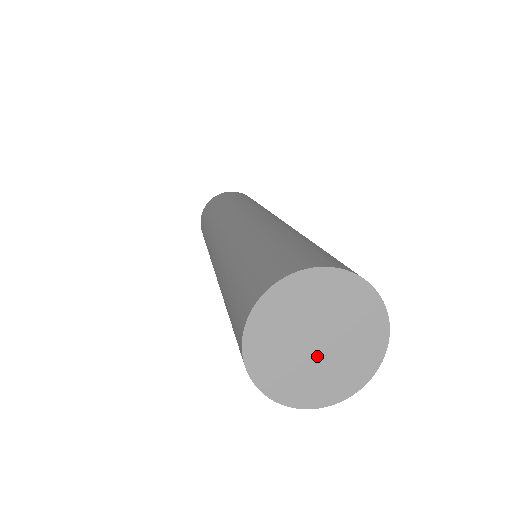
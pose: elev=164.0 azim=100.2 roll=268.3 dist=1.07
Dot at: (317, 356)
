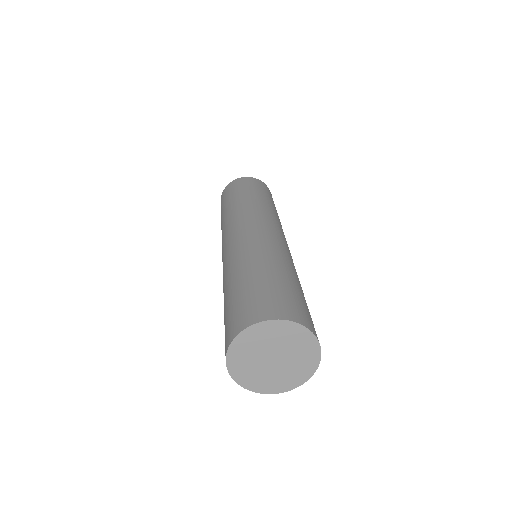
Dot at: (274, 367)
